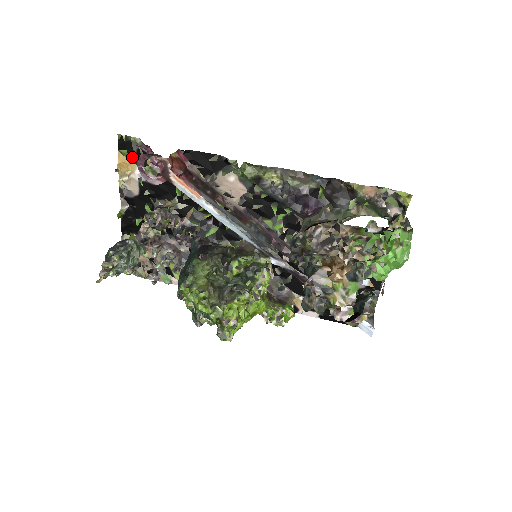
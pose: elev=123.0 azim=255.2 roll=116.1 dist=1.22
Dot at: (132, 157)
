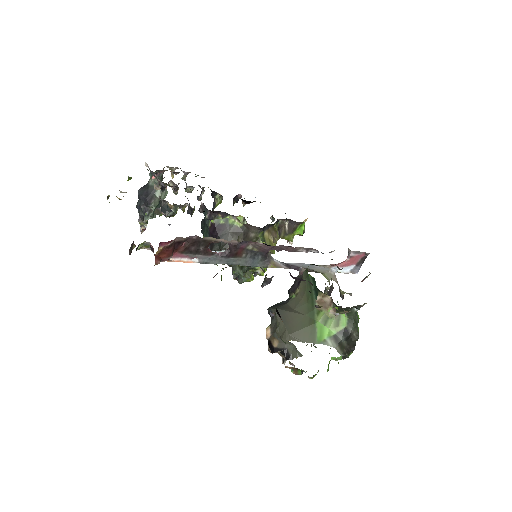
Dot at: occluded
